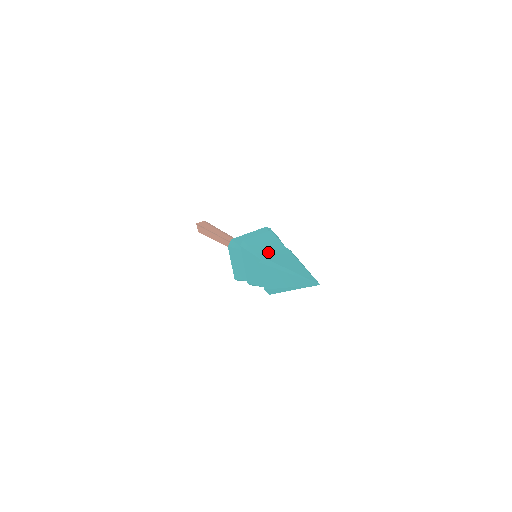
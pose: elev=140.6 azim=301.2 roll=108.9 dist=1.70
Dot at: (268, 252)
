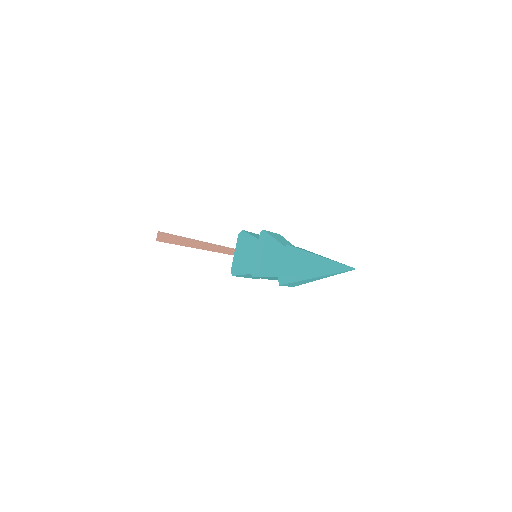
Dot at: occluded
